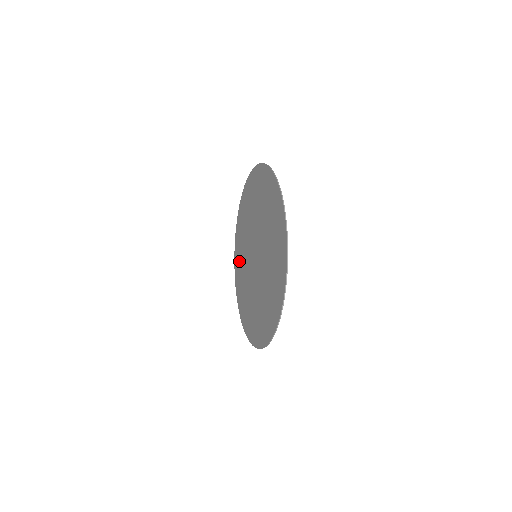
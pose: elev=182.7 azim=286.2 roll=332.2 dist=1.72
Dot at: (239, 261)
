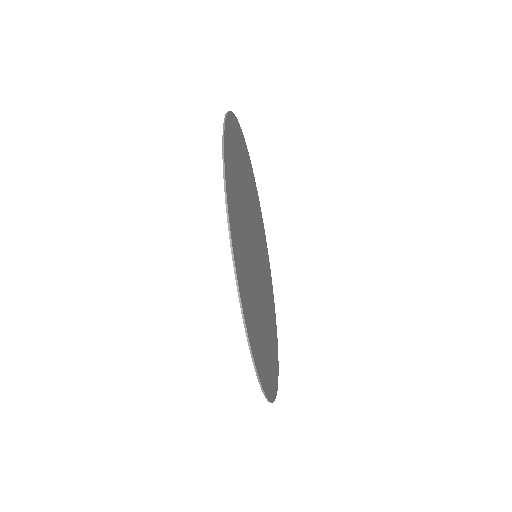
Dot at: occluded
